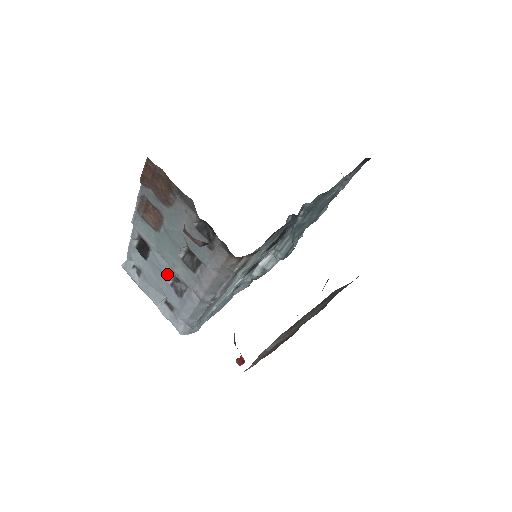
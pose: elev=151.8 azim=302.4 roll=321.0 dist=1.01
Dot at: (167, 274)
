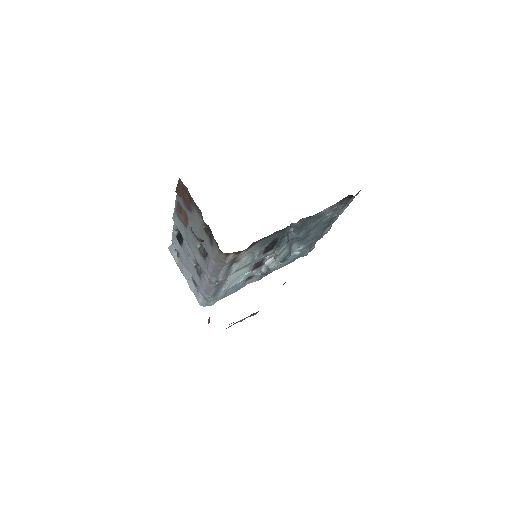
Dot at: (192, 258)
